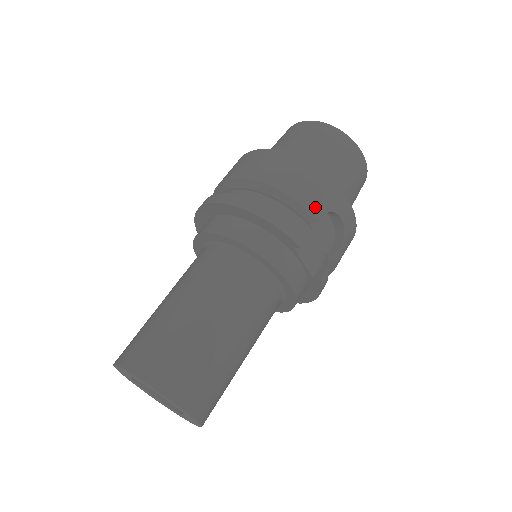
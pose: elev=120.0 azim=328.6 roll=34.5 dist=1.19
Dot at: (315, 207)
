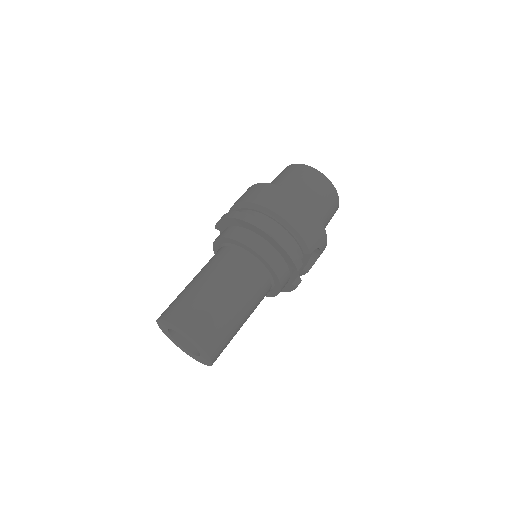
Dot at: (311, 245)
